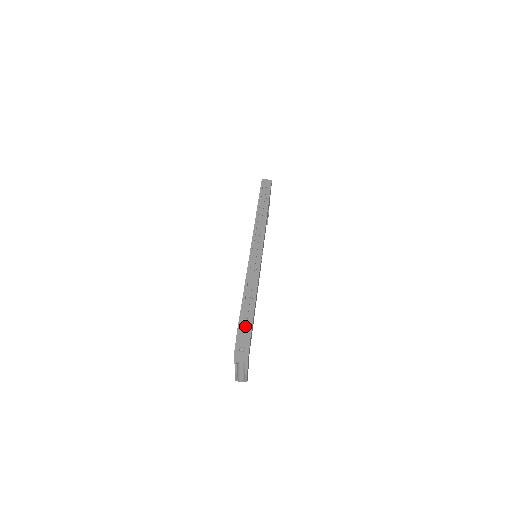
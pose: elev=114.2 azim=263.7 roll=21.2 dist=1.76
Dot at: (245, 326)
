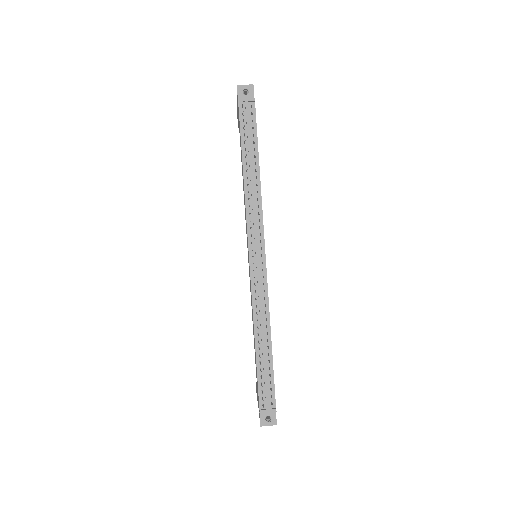
Dot at: (267, 395)
